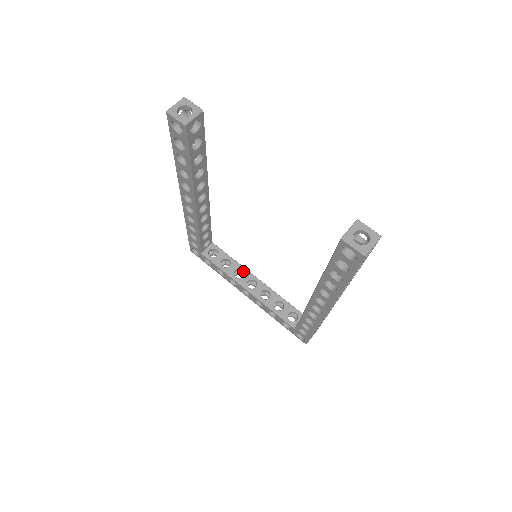
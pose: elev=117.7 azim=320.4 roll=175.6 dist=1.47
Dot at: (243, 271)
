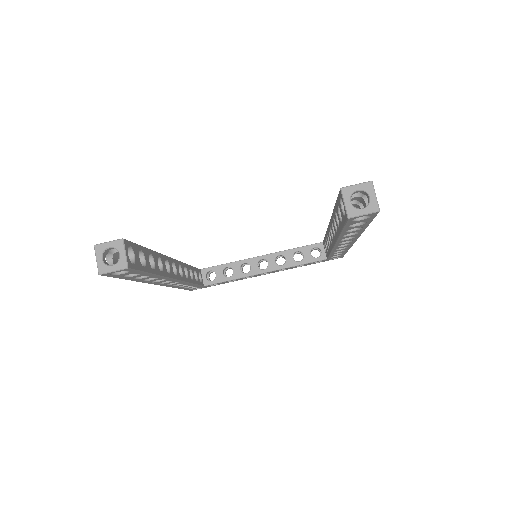
Dot at: (246, 263)
